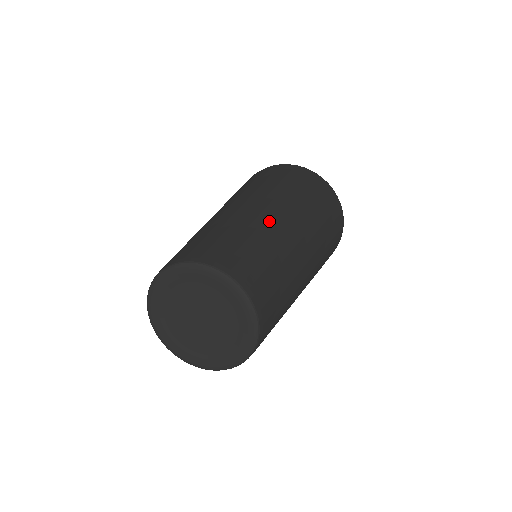
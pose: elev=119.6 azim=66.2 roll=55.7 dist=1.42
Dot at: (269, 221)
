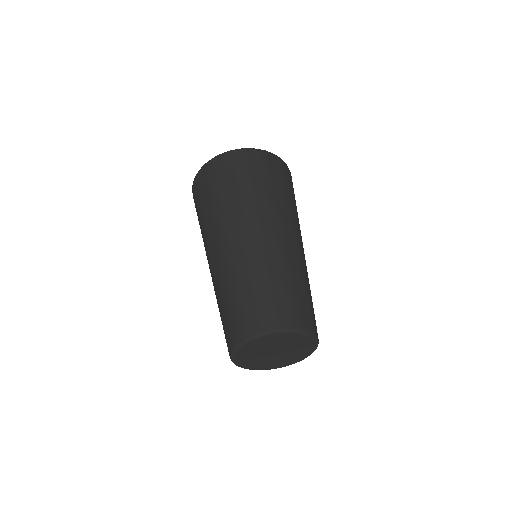
Dot at: (274, 248)
